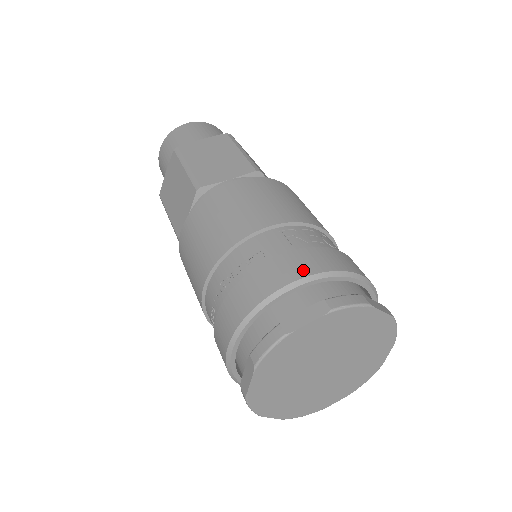
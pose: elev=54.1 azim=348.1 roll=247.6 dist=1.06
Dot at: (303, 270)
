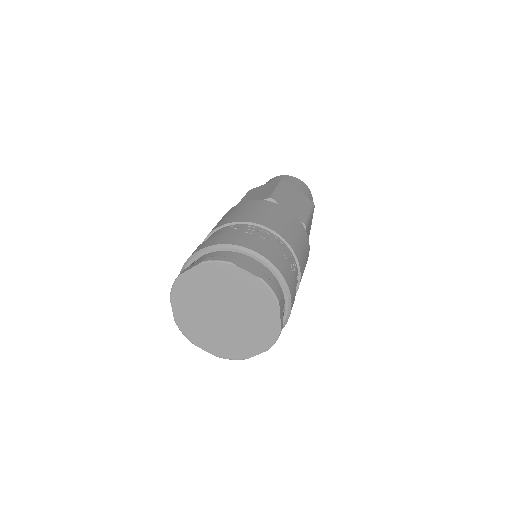
Dot at: (212, 243)
